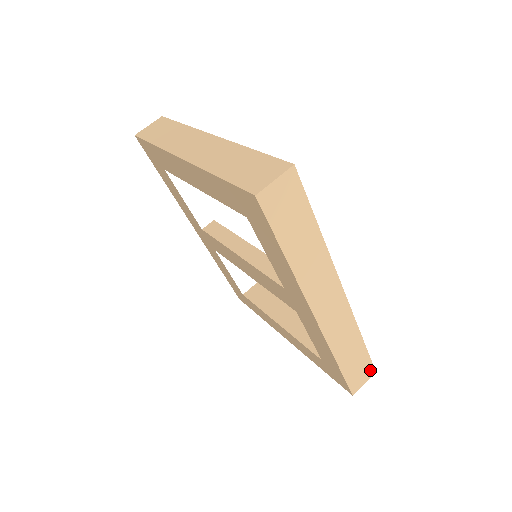
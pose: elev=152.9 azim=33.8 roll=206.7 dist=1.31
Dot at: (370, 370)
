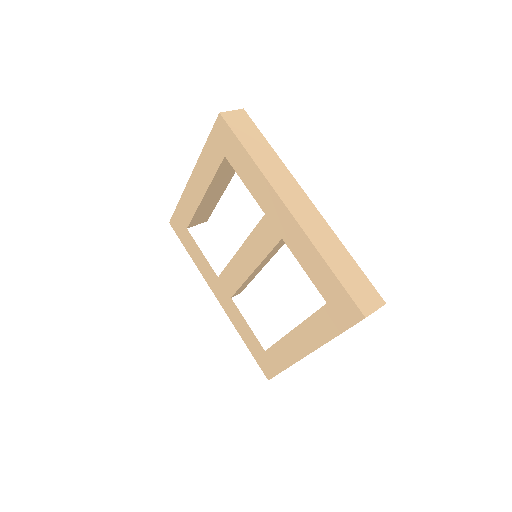
Dot at: (376, 297)
